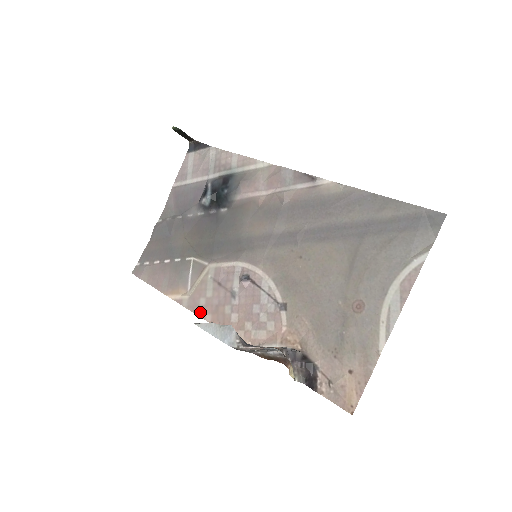
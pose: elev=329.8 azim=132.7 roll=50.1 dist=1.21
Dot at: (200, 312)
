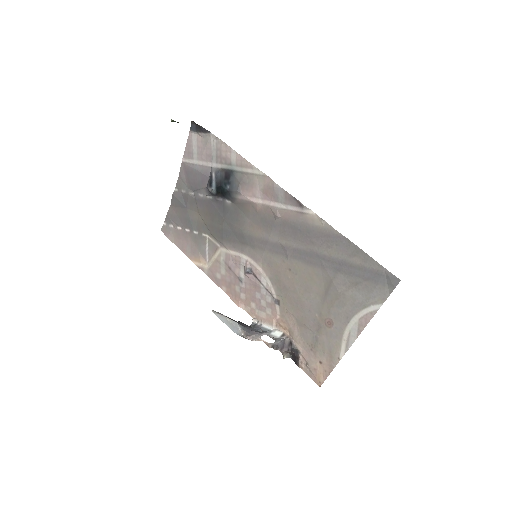
Dot at: (218, 283)
